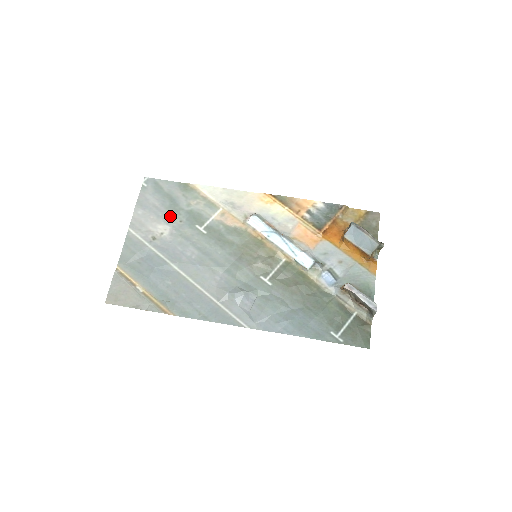
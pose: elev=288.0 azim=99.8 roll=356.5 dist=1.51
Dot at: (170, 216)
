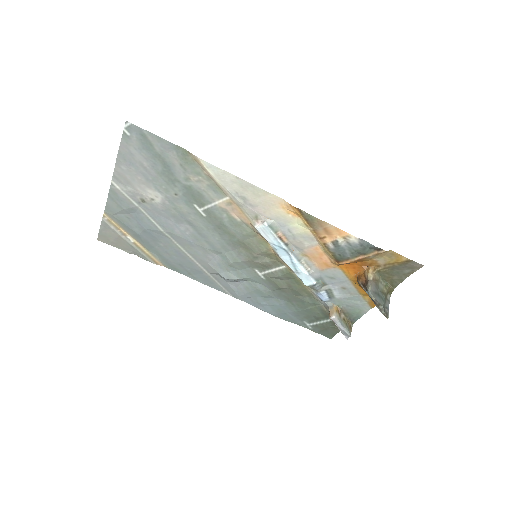
Dot at: (162, 184)
